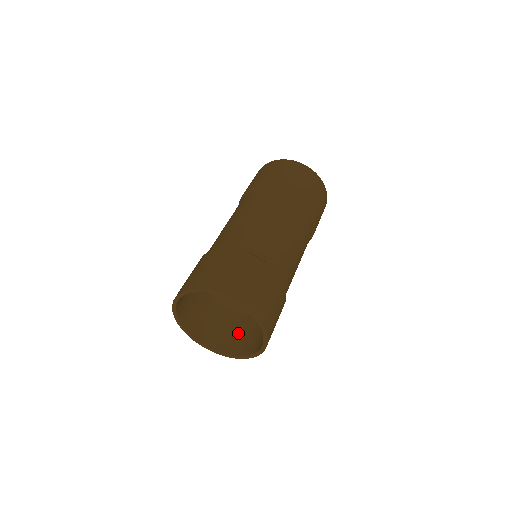
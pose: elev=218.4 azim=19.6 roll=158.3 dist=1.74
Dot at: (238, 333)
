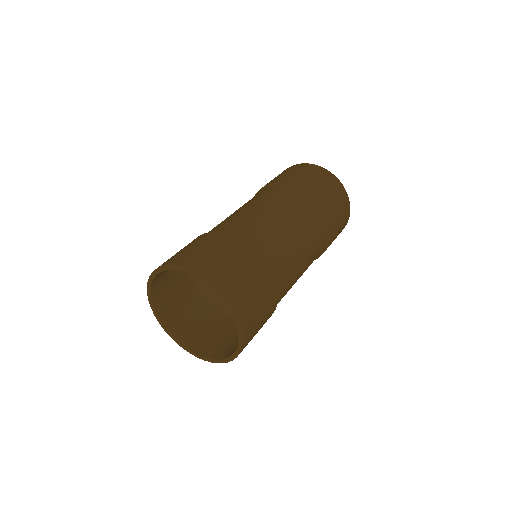
Dot at: (212, 332)
